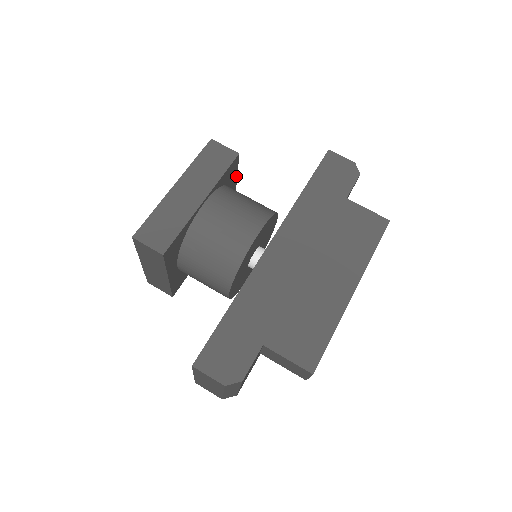
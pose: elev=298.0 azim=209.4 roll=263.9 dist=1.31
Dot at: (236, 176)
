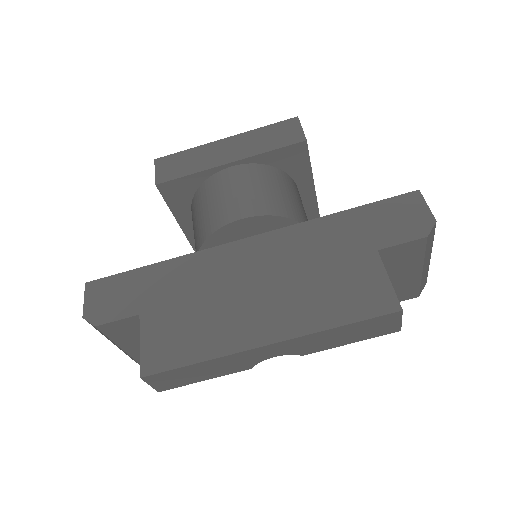
Dot at: (310, 172)
